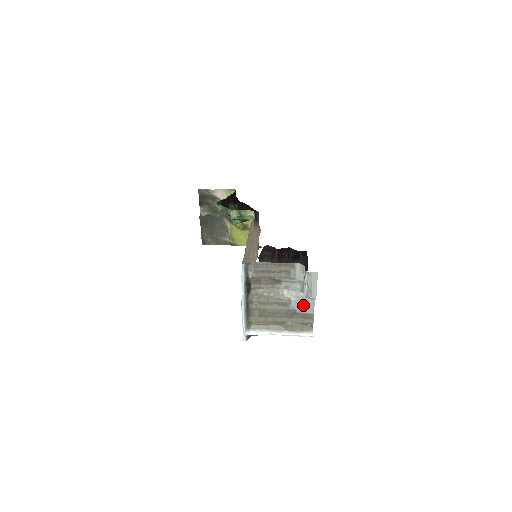
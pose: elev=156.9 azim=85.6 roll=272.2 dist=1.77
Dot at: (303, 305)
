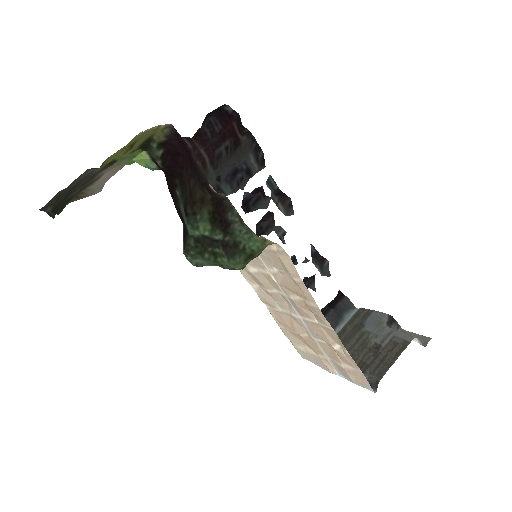
Dot at: (374, 321)
